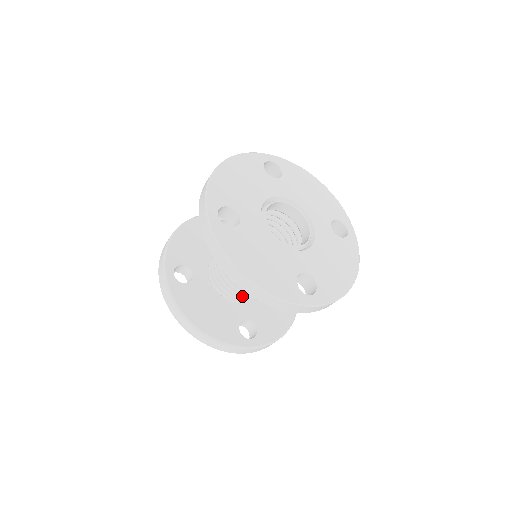
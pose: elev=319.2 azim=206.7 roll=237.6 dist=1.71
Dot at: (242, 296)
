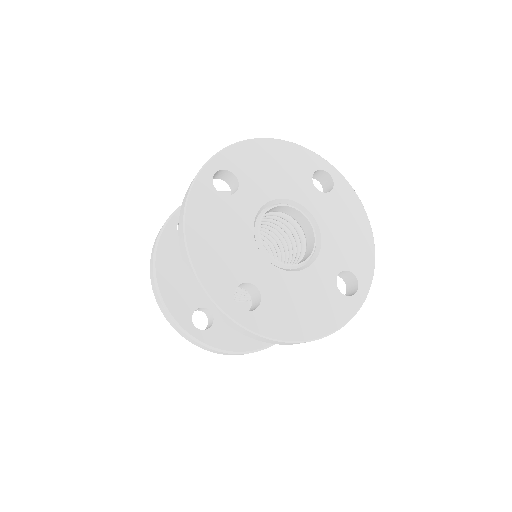
Dot at: occluded
